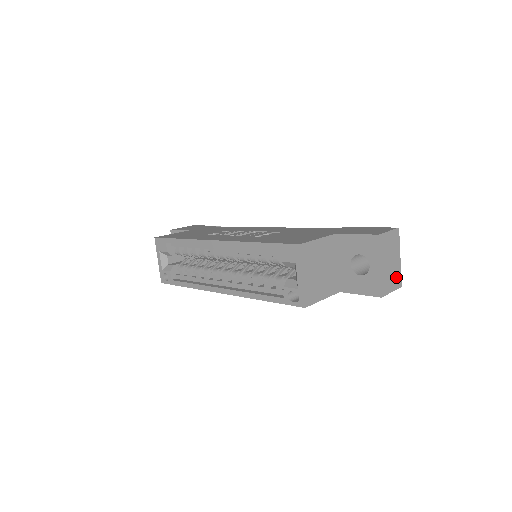
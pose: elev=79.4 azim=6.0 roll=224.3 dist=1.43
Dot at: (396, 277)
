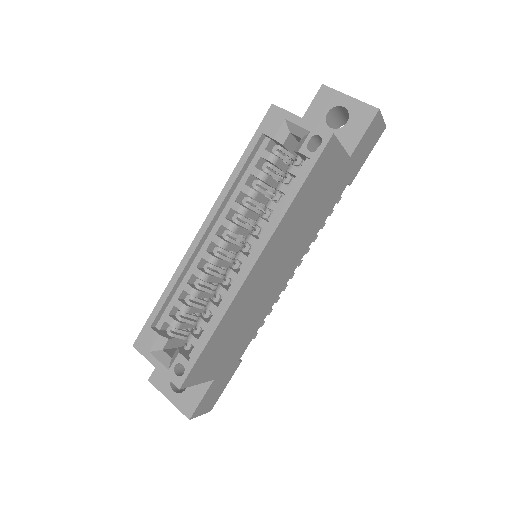
Dot at: occluded
